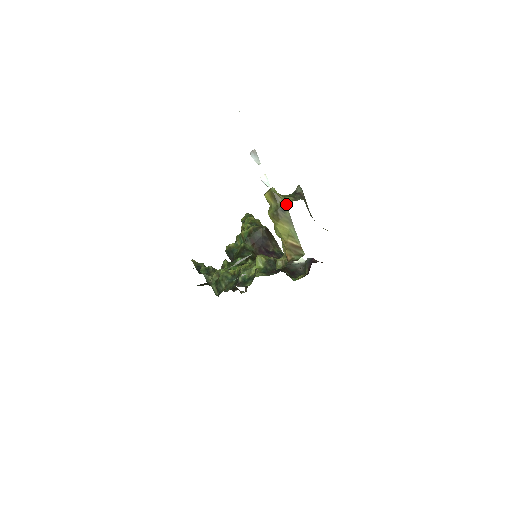
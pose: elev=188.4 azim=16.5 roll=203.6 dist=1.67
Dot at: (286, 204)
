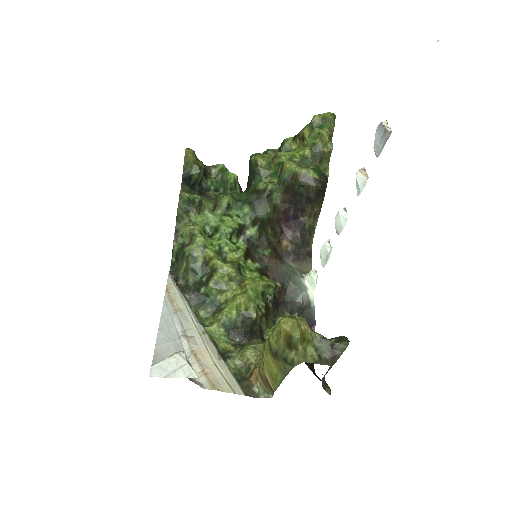
Dot at: (297, 360)
